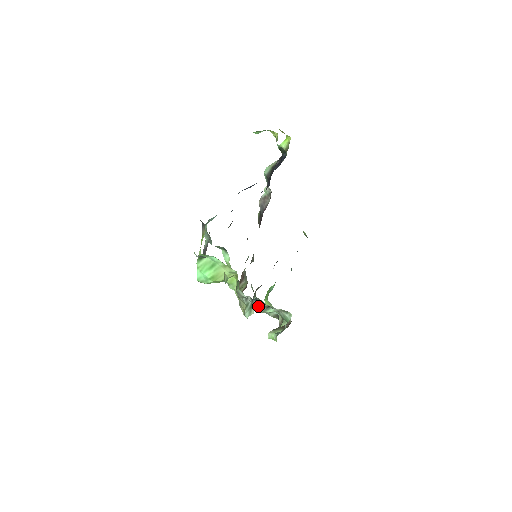
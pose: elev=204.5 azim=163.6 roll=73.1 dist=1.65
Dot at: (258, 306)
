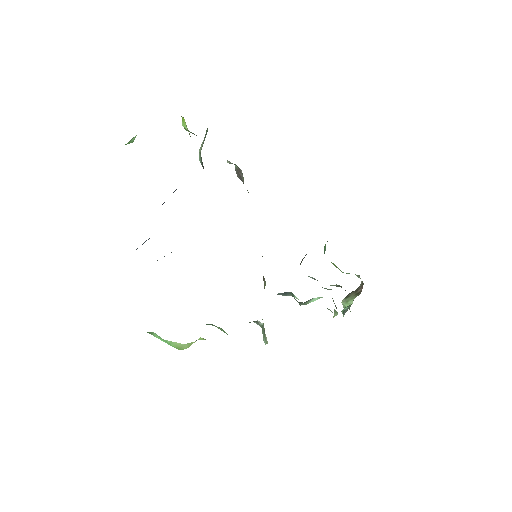
Dot at: occluded
